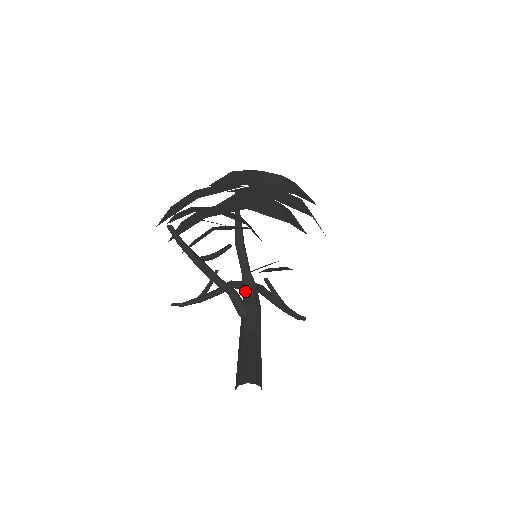
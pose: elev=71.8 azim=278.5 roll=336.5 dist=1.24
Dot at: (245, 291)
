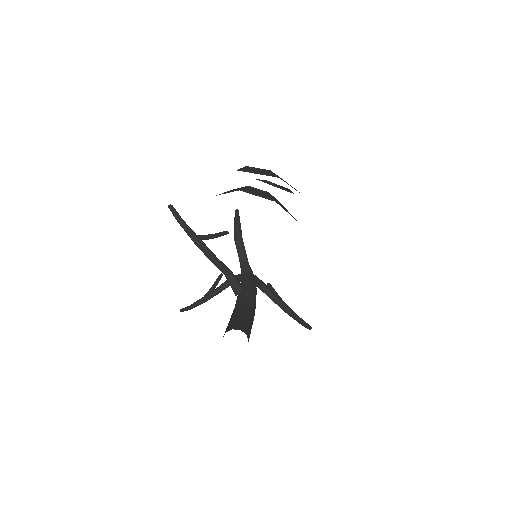
Dot at: (242, 277)
